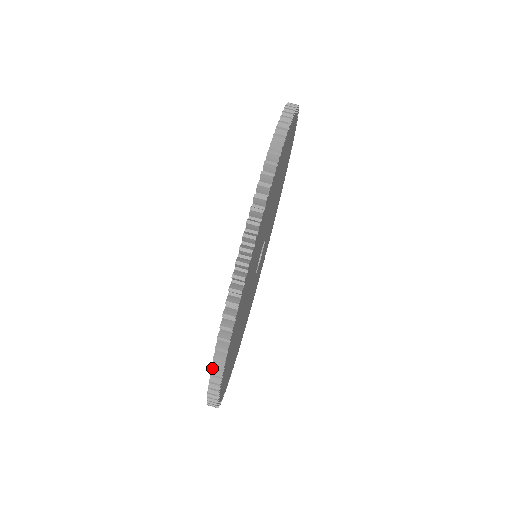
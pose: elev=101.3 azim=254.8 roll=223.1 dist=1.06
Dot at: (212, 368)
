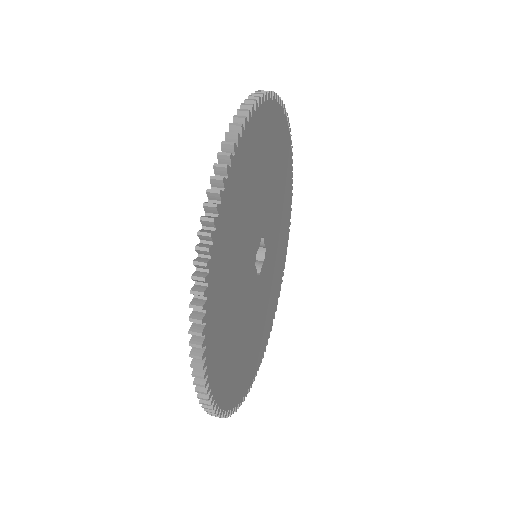
Dot at: (230, 125)
